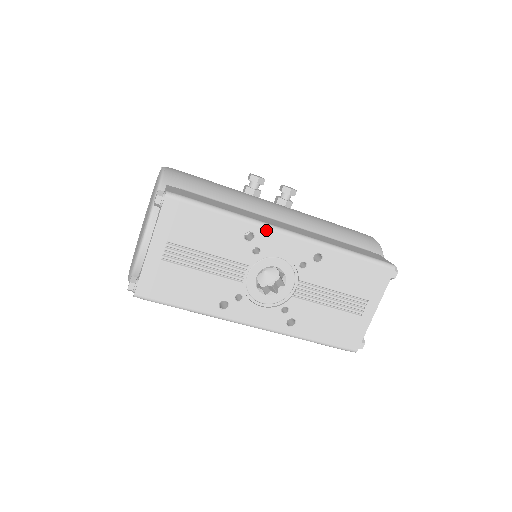
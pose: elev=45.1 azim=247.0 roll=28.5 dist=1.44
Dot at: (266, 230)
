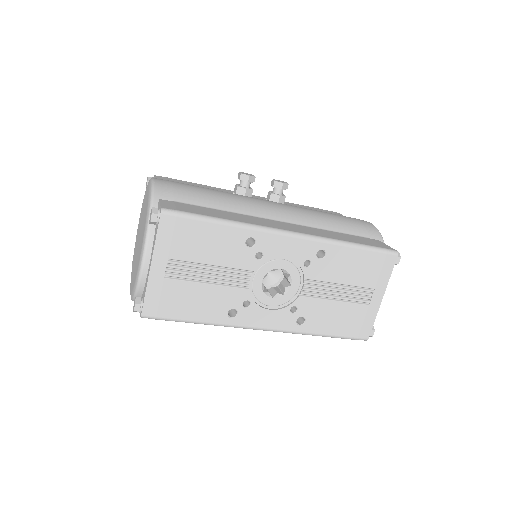
Dot at: (267, 234)
